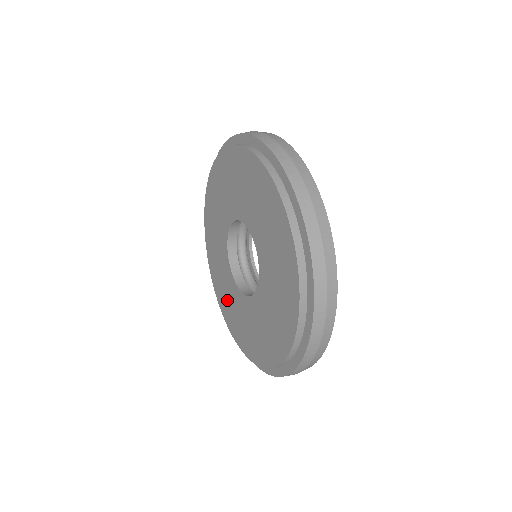
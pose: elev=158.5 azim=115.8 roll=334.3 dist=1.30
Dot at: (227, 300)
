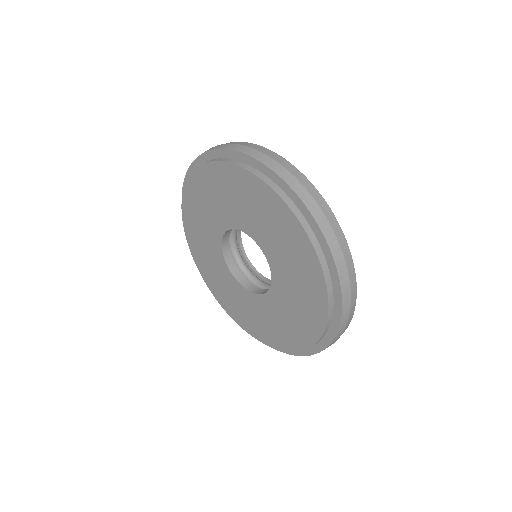
Dot at: (255, 320)
